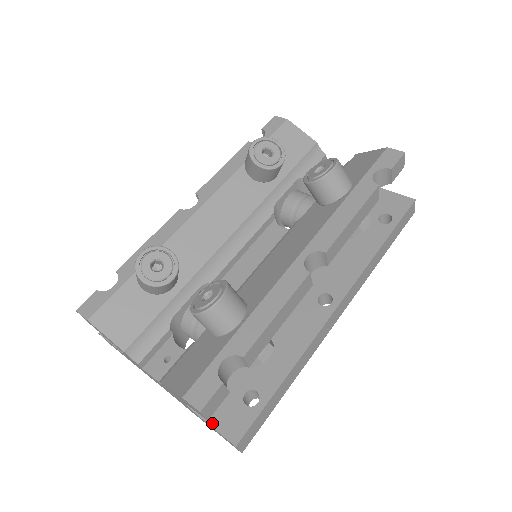
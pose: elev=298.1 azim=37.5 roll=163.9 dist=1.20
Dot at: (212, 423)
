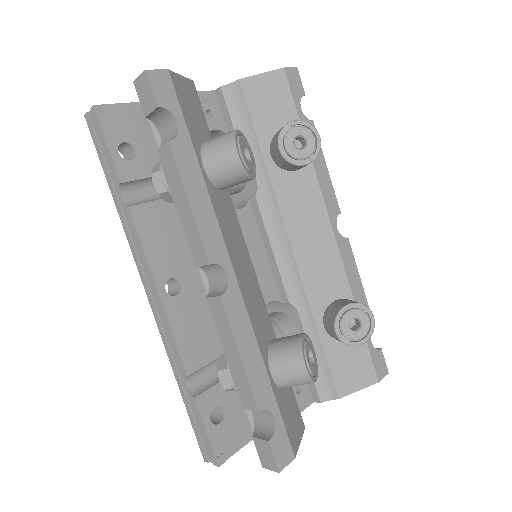
Dot at: occluded
